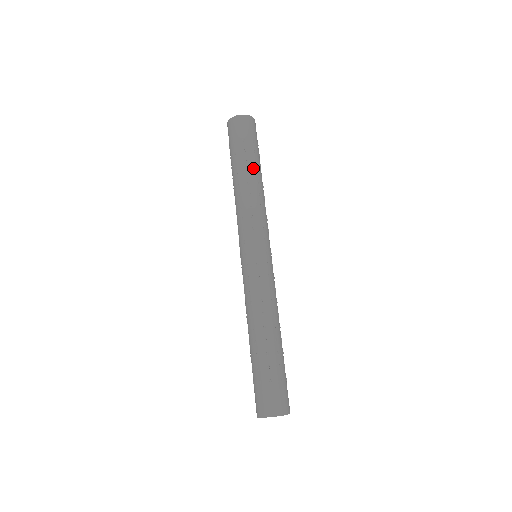
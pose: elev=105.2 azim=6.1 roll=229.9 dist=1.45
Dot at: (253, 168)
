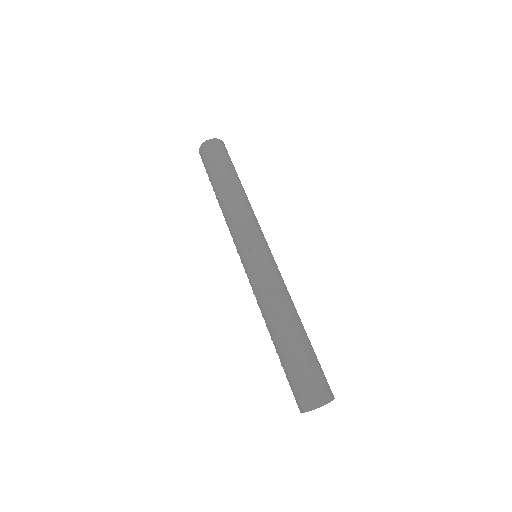
Dot at: (228, 179)
